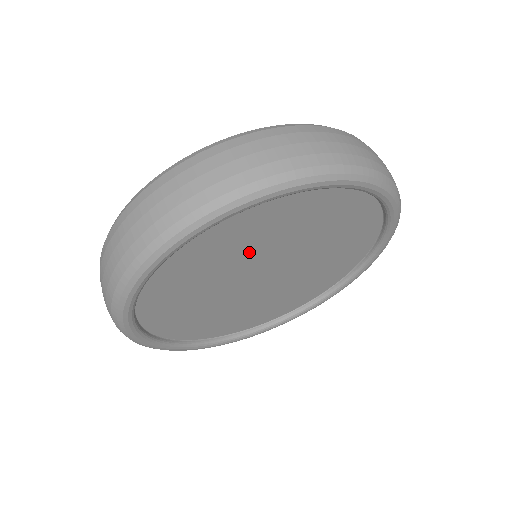
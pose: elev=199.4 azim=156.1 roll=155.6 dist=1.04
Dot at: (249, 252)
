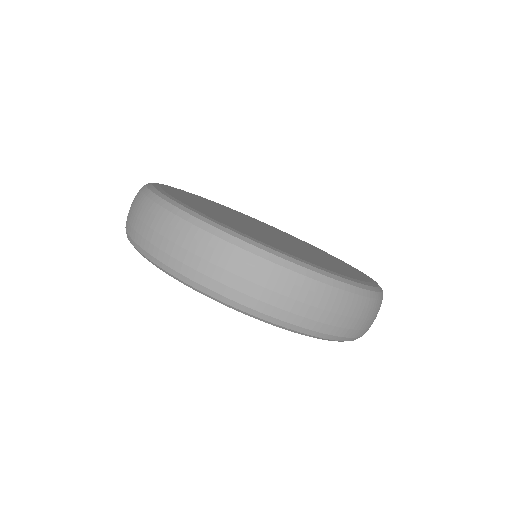
Dot at: occluded
